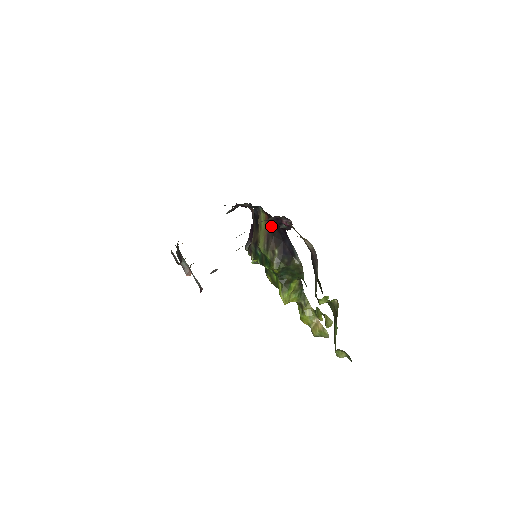
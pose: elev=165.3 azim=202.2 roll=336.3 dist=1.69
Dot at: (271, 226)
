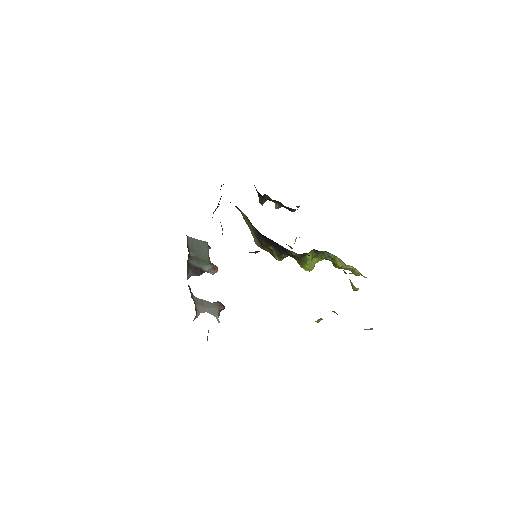
Dot at: (254, 227)
